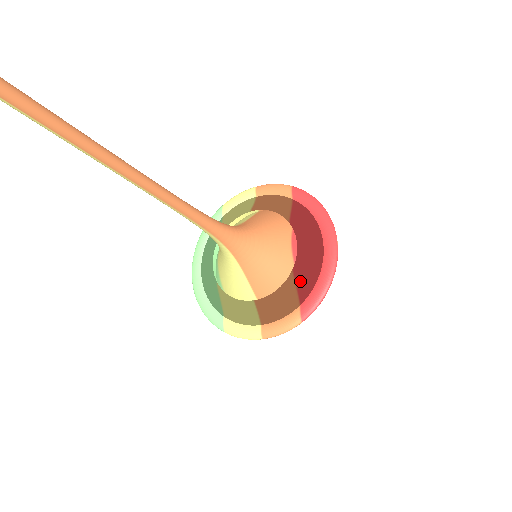
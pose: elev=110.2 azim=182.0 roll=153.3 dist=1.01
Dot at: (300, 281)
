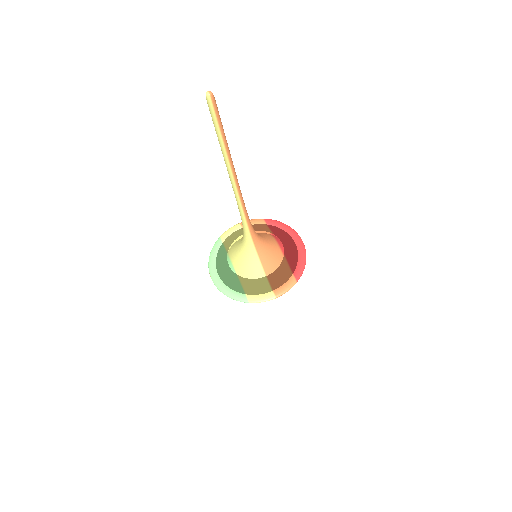
Dot at: (289, 261)
